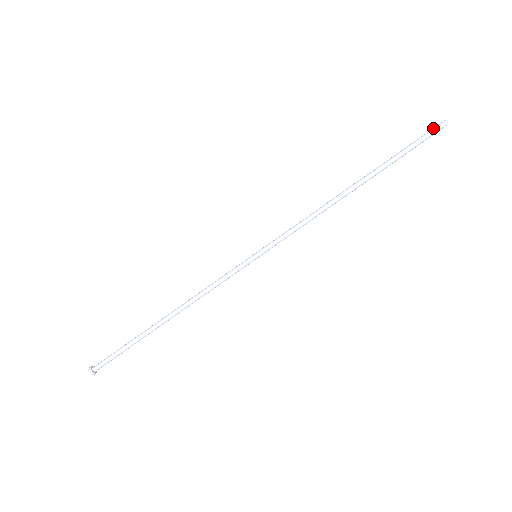
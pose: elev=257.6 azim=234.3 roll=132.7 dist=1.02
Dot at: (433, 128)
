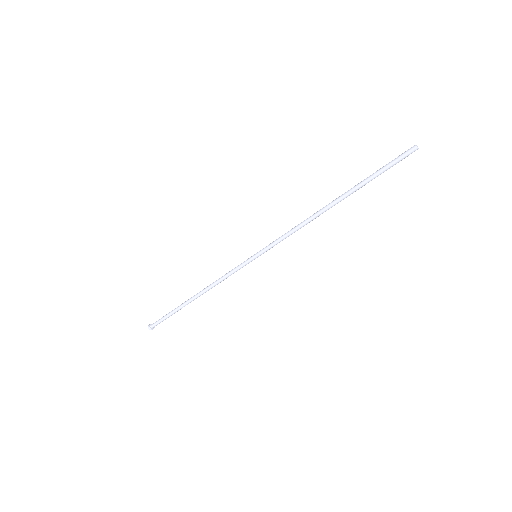
Dot at: (404, 152)
